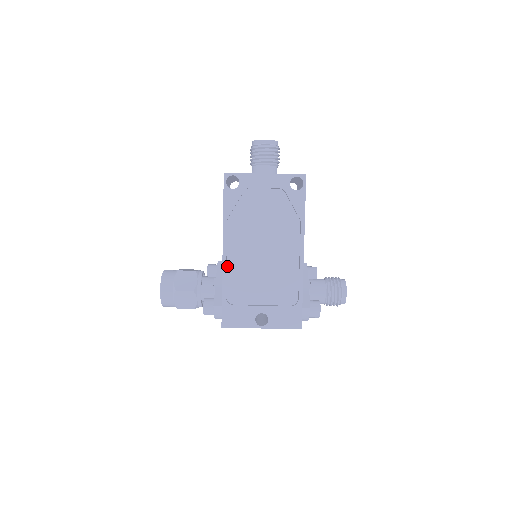
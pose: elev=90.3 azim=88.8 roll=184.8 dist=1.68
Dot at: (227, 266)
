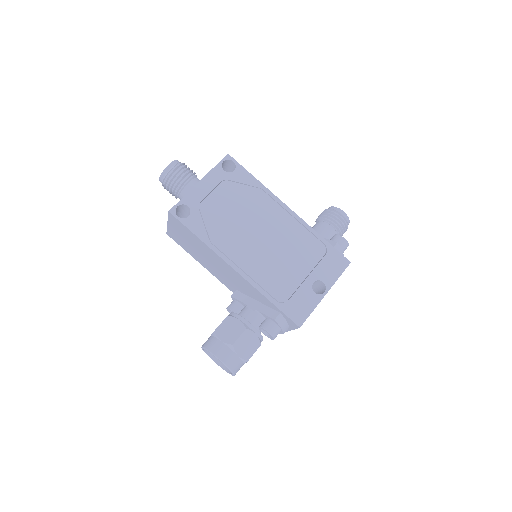
Dot at: (250, 277)
